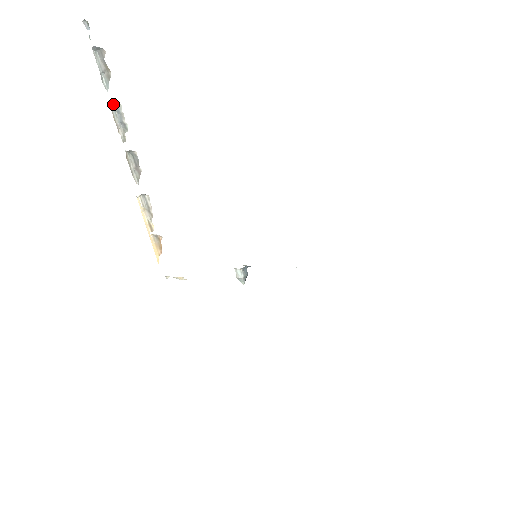
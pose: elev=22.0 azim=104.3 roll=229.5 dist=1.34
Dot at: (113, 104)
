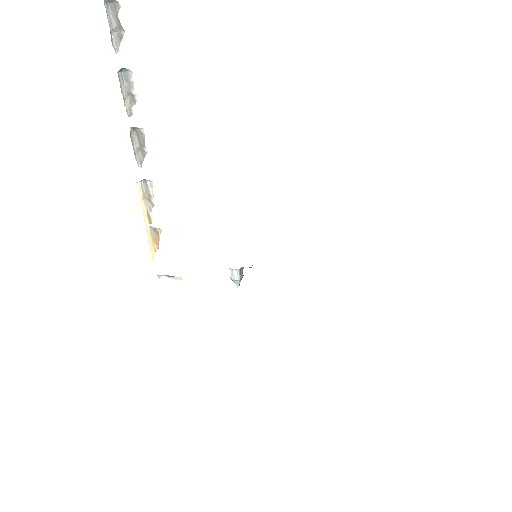
Dot at: (121, 70)
